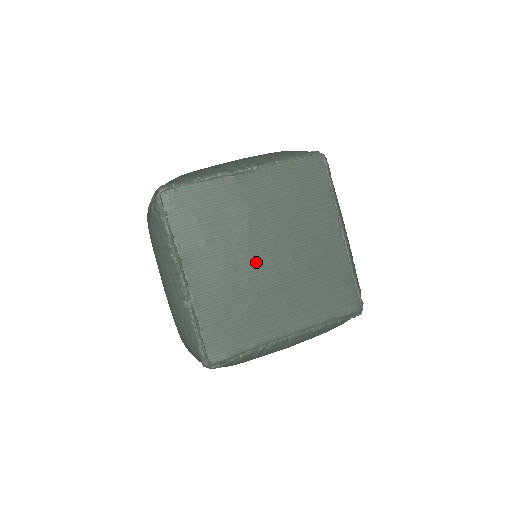
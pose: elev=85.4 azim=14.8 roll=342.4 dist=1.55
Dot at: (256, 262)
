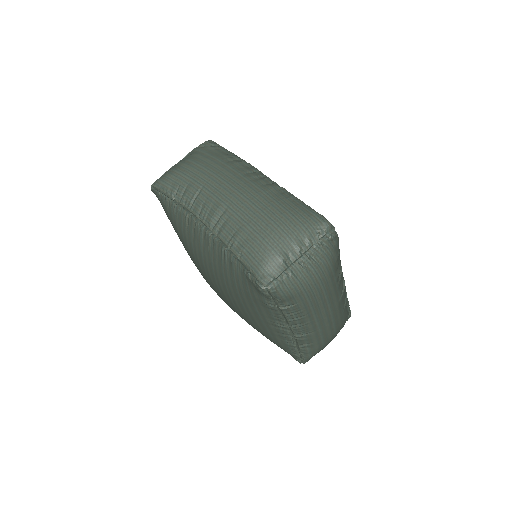
Dot at: occluded
